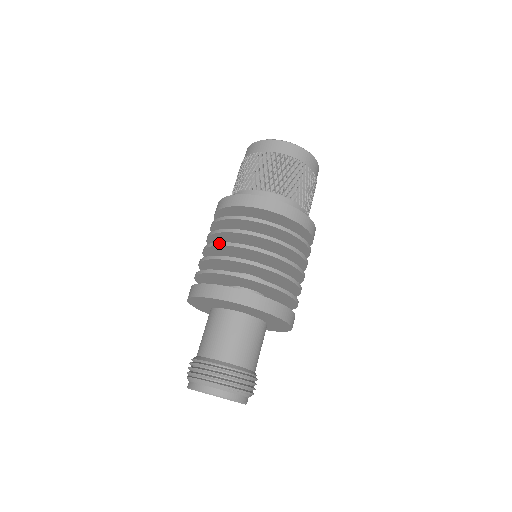
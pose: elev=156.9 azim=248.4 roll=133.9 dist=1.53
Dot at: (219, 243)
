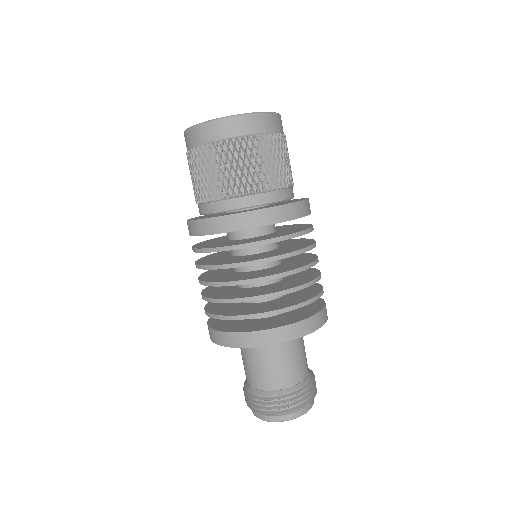
Dot at: occluded
